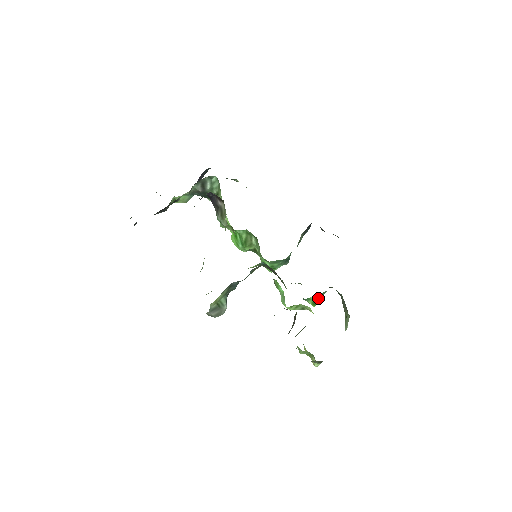
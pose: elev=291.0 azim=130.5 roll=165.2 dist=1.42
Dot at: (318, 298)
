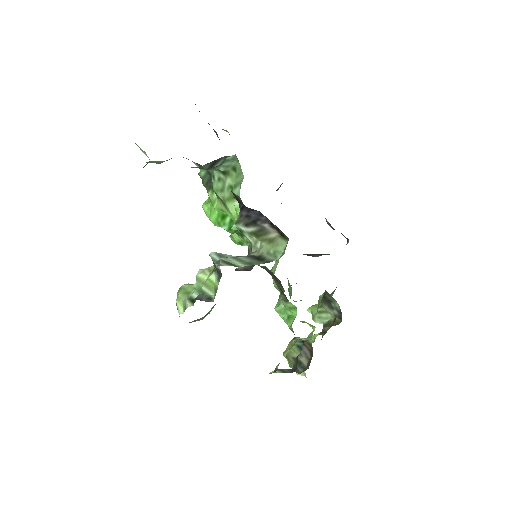
Dot at: occluded
